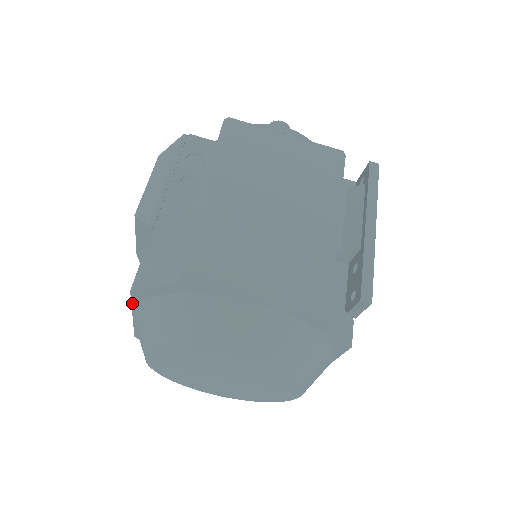
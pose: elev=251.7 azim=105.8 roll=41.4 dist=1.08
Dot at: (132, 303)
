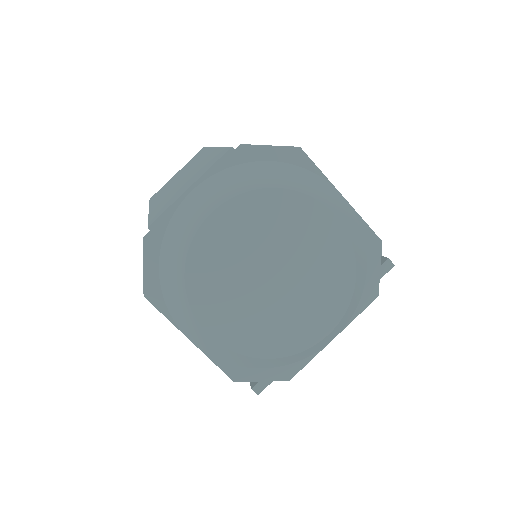
Dot at: (219, 166)
